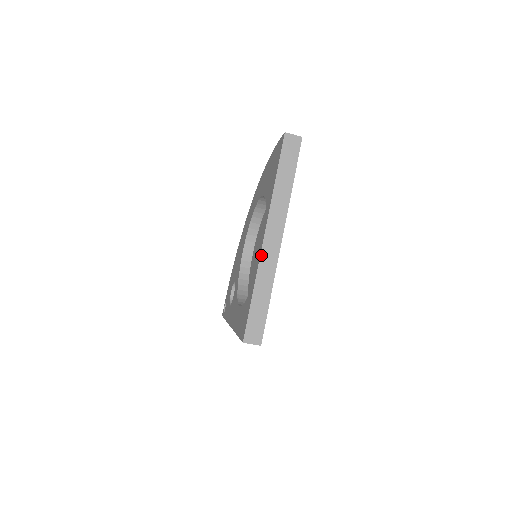
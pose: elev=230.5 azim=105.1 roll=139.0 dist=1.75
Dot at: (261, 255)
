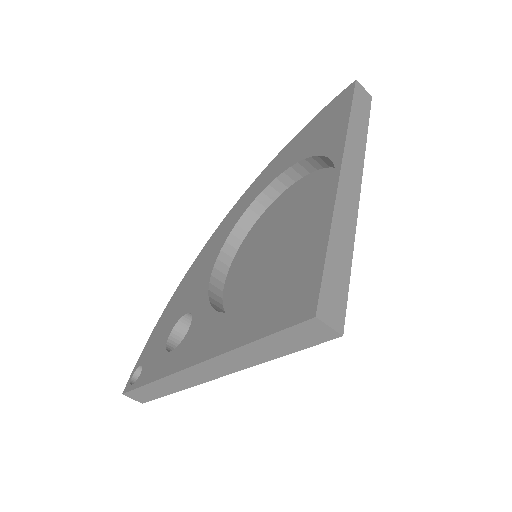
Dot at: (338, 190)
